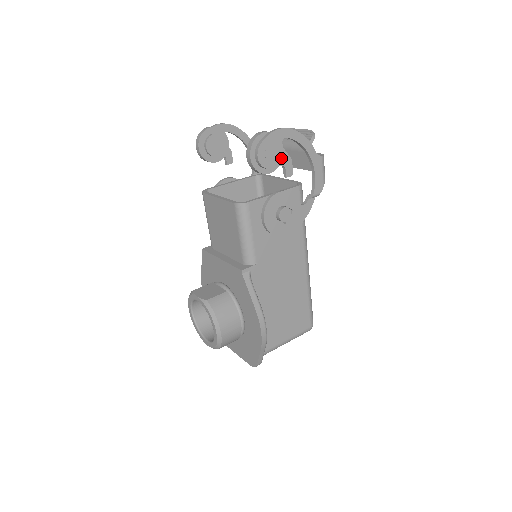
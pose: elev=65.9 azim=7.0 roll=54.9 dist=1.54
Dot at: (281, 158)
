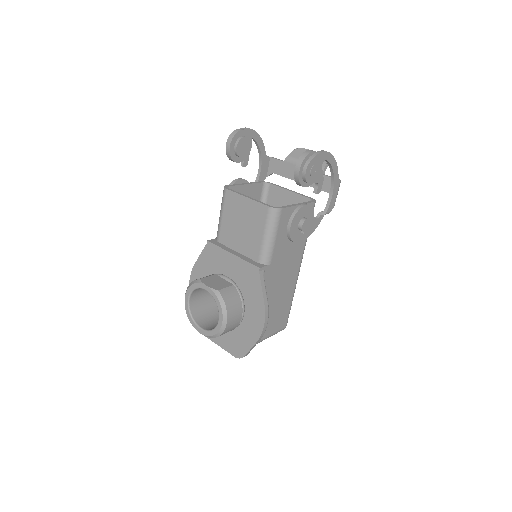
Dot at: (318, 176)
